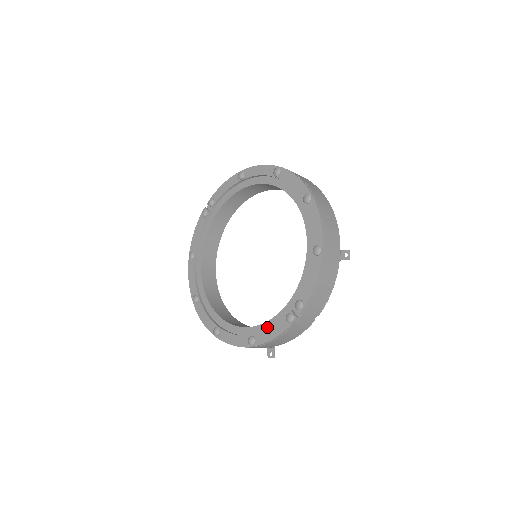
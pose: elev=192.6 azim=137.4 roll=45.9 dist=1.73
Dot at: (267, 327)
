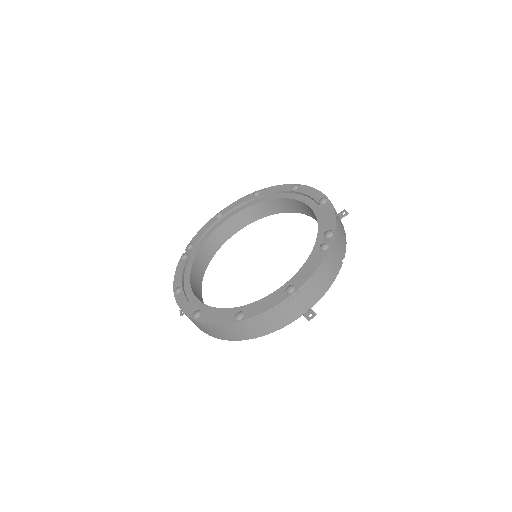
Dot at: (302, 272)
